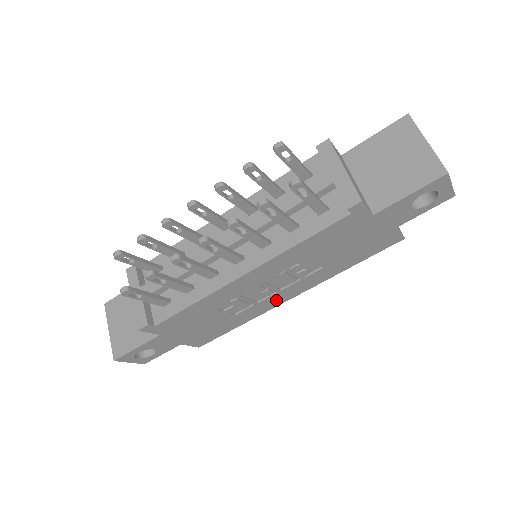
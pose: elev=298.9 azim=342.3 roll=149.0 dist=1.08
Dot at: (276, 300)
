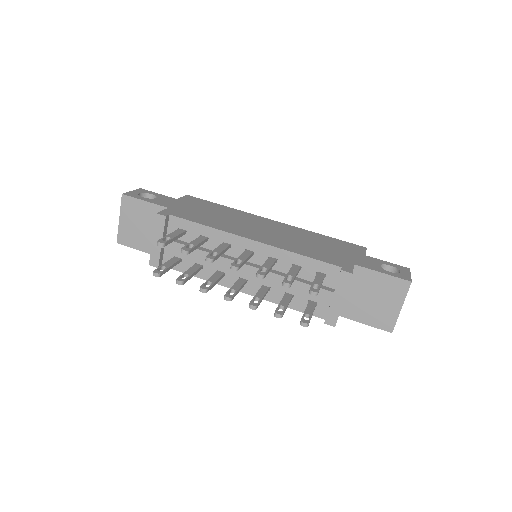
Dot at: occluded
